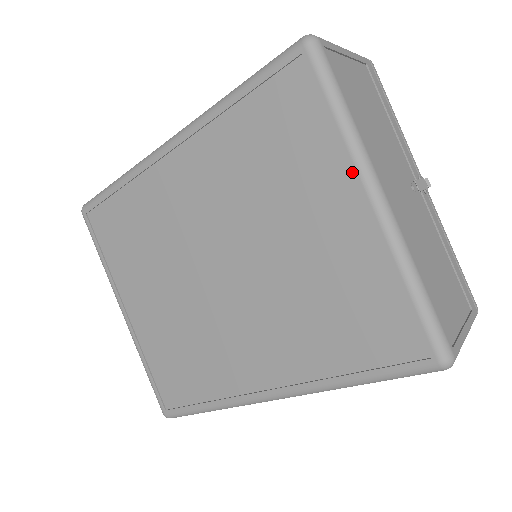
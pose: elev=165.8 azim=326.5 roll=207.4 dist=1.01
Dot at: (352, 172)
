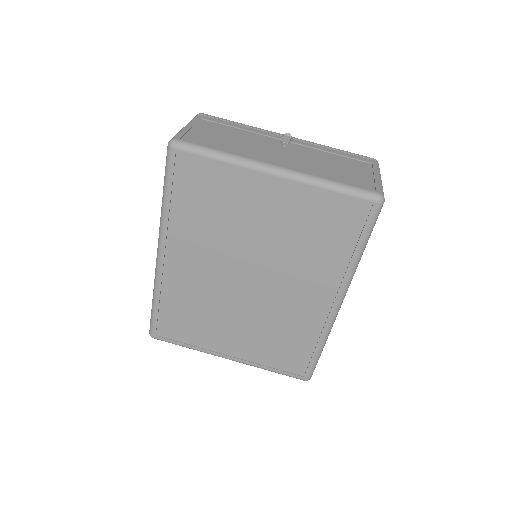
Dot at: (253, 173)
